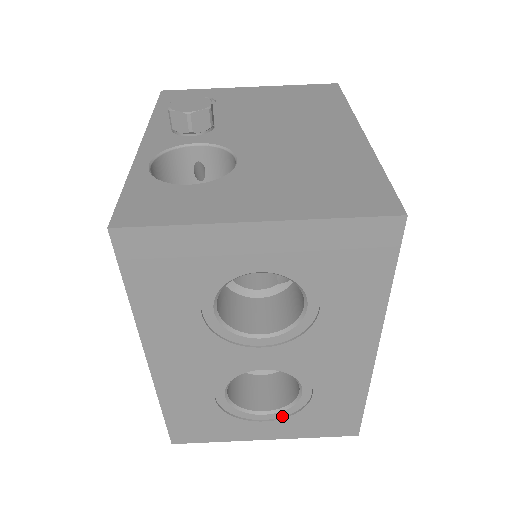
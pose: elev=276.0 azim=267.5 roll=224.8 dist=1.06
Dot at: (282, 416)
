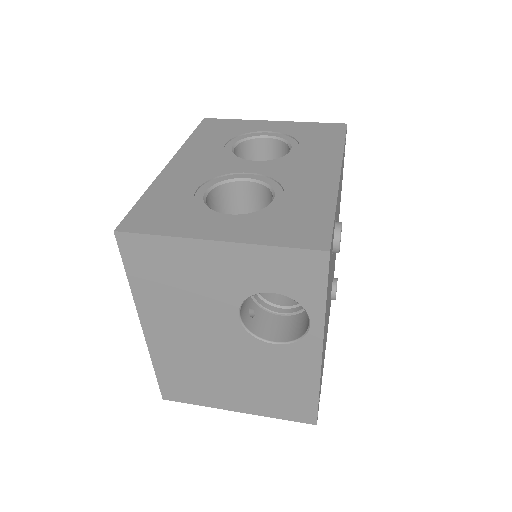
Dot at: (247, 219)
